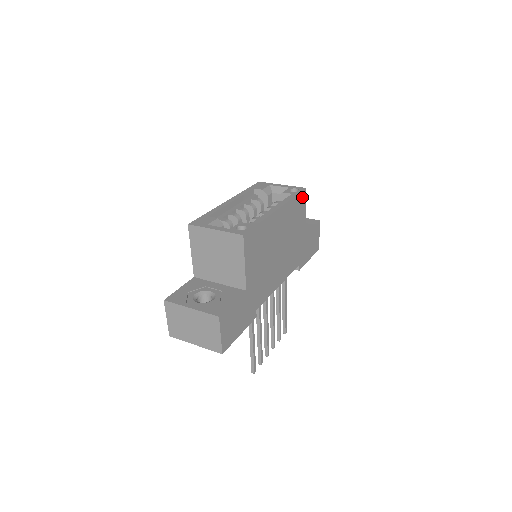
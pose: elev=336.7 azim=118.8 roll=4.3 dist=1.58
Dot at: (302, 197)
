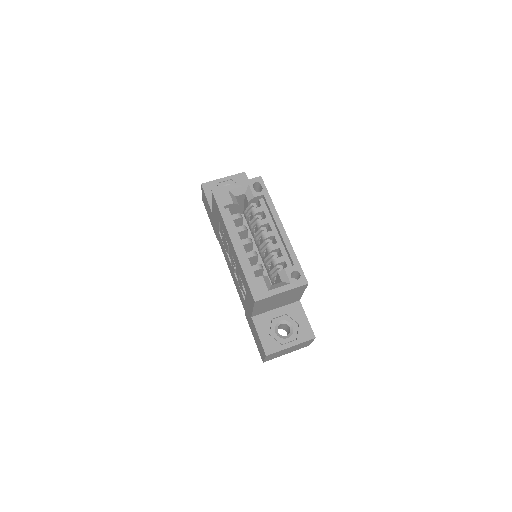
Dot at: occluded
